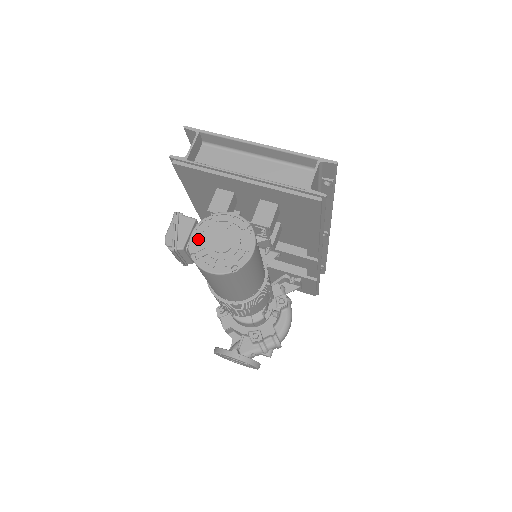
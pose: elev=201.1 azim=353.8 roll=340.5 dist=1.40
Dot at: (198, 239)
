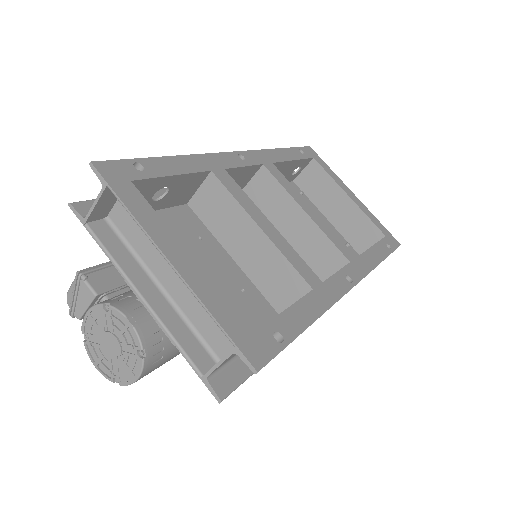
Dot at: (91, 324)
